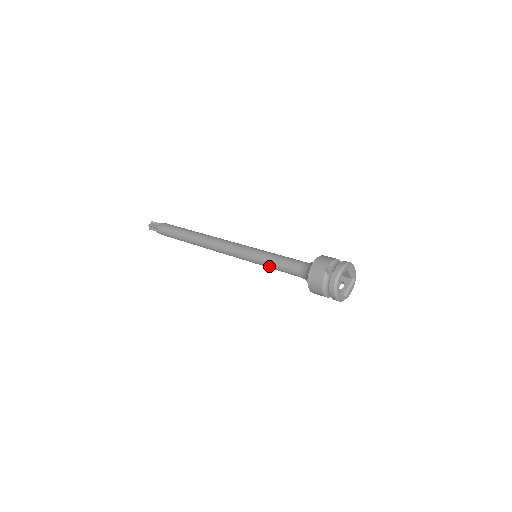
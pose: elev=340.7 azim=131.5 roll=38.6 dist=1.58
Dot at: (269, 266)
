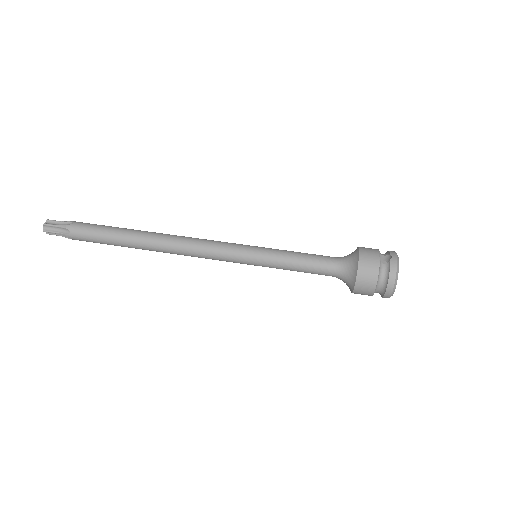
Dot at: (284, 265)
